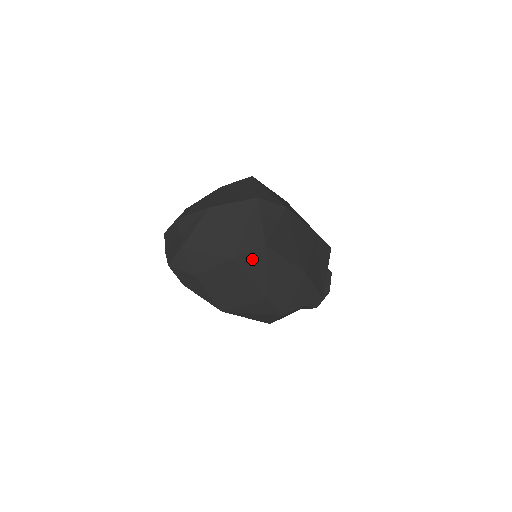
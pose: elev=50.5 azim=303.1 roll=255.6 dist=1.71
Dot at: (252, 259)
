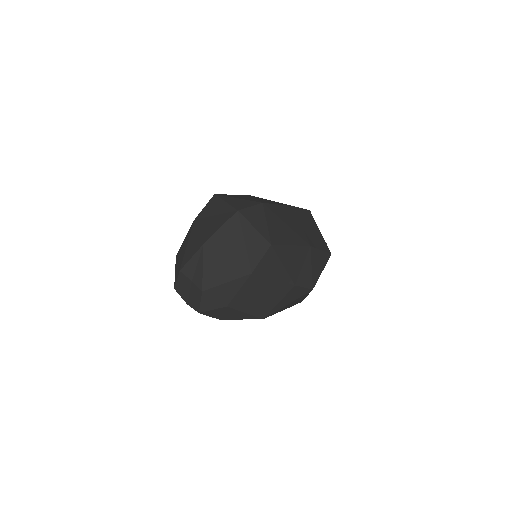
Dot at: (267, 263)
